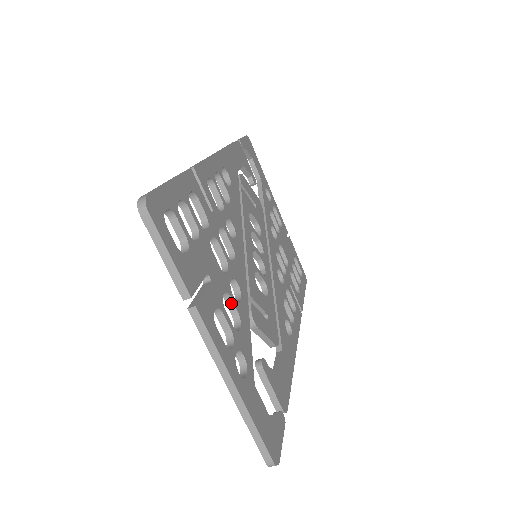
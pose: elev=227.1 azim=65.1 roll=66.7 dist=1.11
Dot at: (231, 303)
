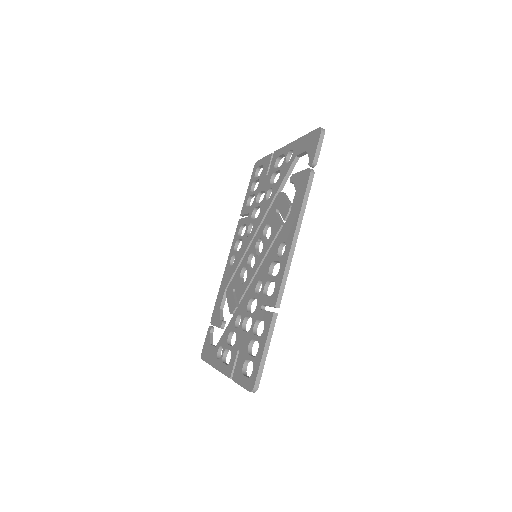
Dot at: occluded
